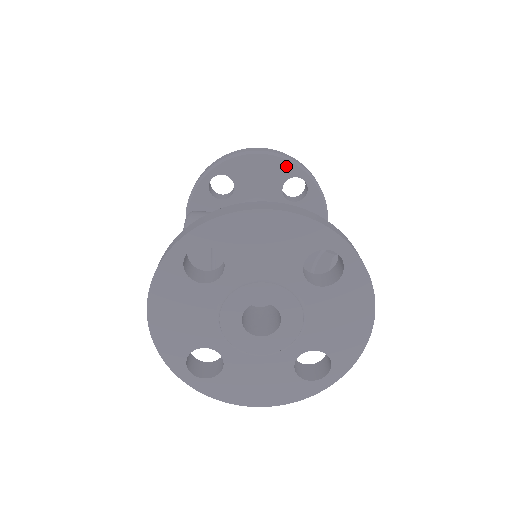
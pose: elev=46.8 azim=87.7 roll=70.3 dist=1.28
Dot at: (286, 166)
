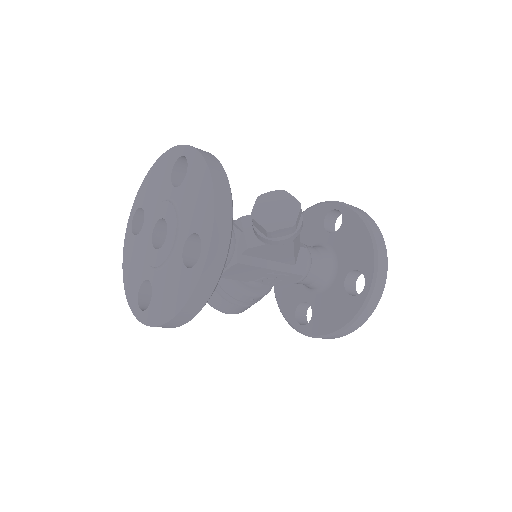
Dot at: (320, 209)
